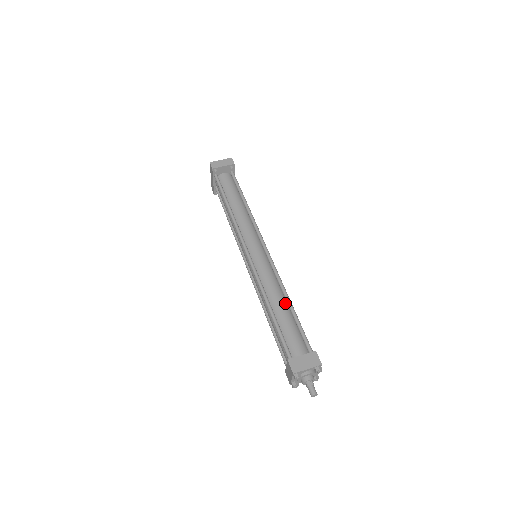
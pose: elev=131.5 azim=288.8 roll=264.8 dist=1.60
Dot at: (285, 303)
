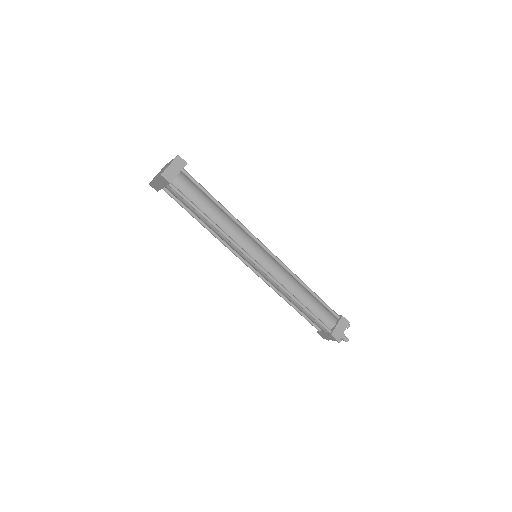
Dot at: (305, 291)
